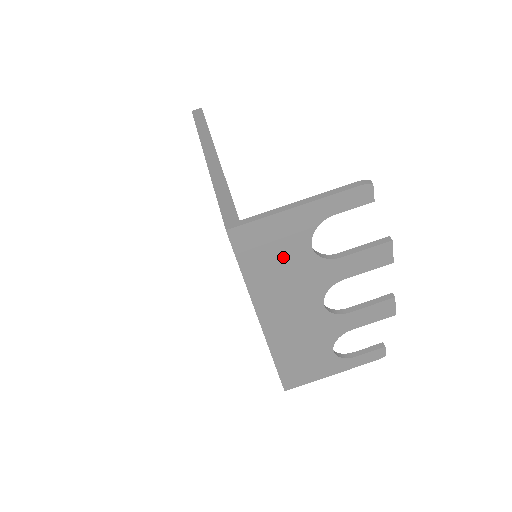
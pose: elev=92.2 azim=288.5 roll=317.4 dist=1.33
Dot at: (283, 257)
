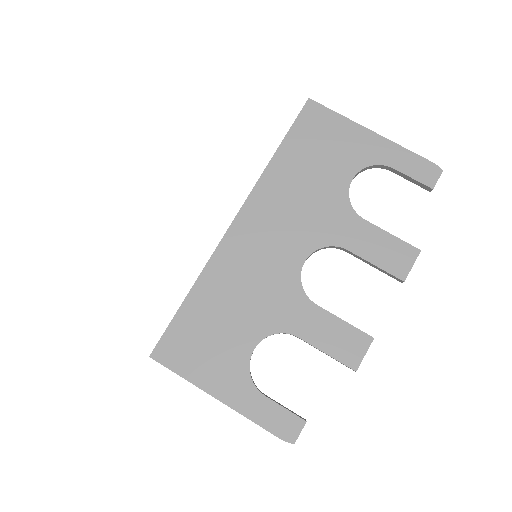
Dot at: (322, 166)
